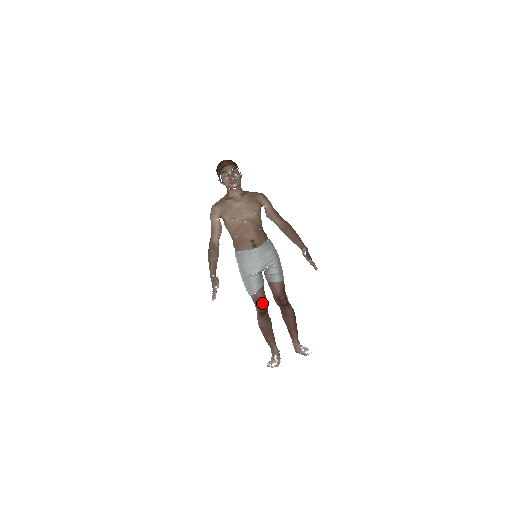
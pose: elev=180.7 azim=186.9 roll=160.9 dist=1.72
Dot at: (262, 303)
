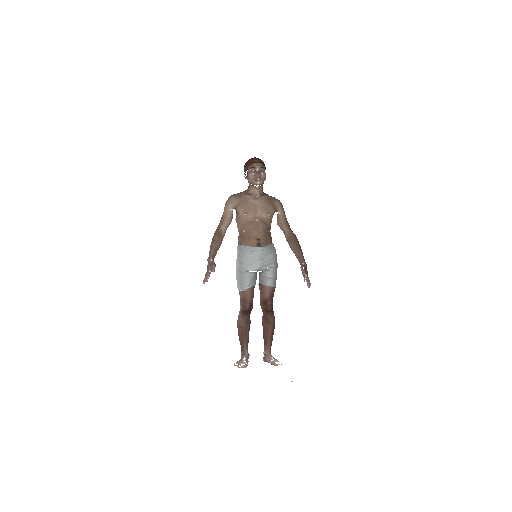
Dot at: (248, 302)
